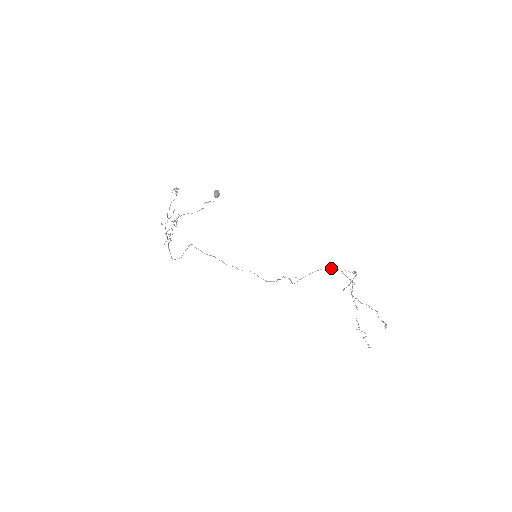
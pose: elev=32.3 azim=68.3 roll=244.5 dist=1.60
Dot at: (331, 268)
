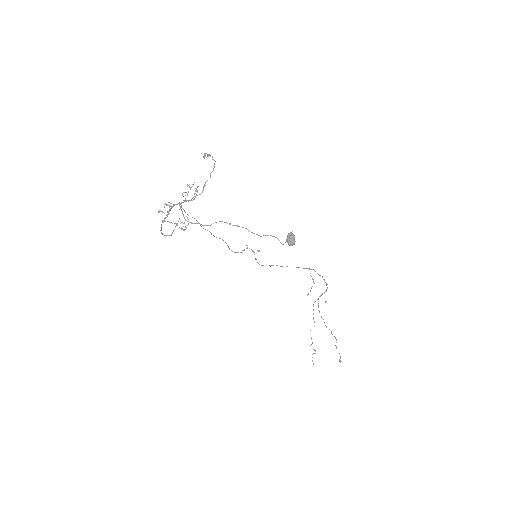
Dot at: (305, 268)
